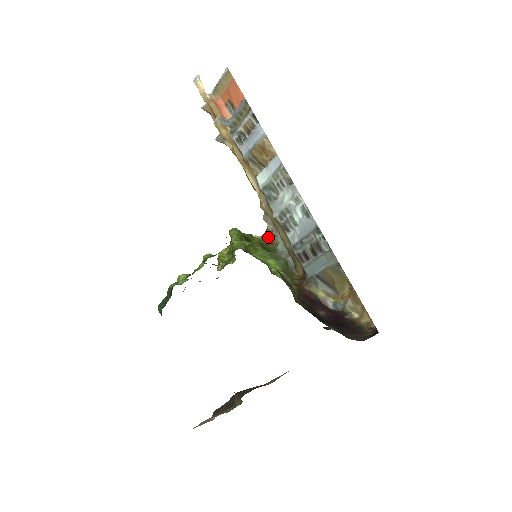
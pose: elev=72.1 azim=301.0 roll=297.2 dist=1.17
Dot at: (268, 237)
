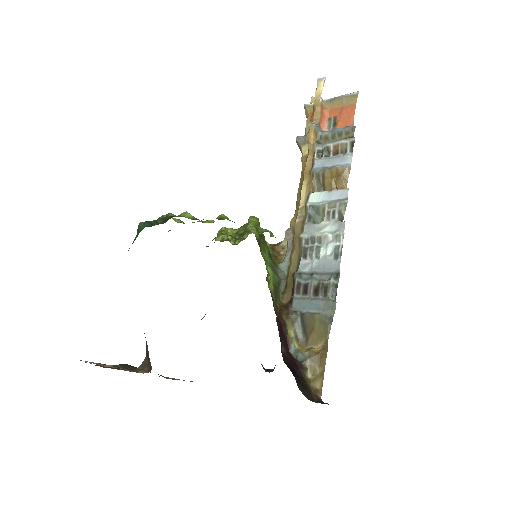
Dot at: (276, 250)
